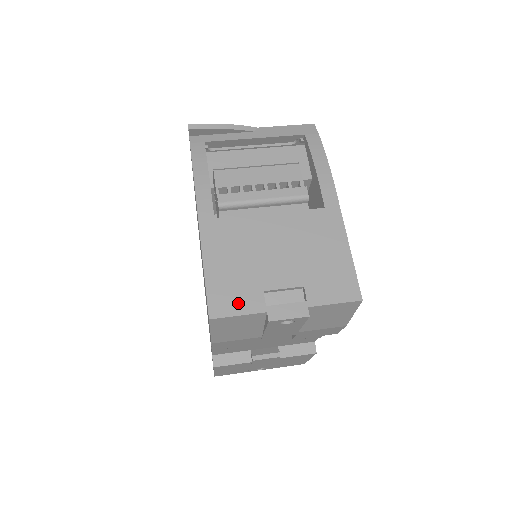
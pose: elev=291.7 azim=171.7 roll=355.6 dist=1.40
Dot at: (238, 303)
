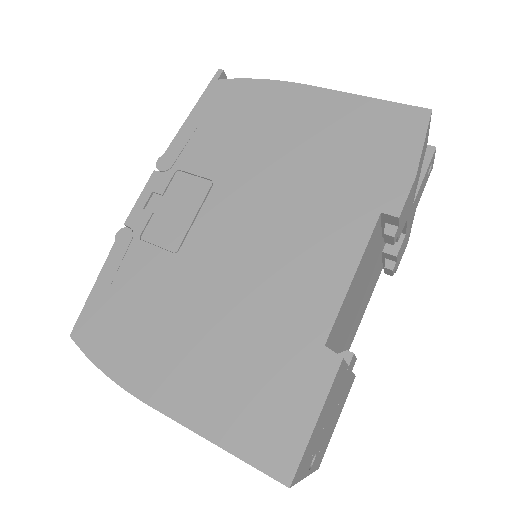
Dot at: occluded
